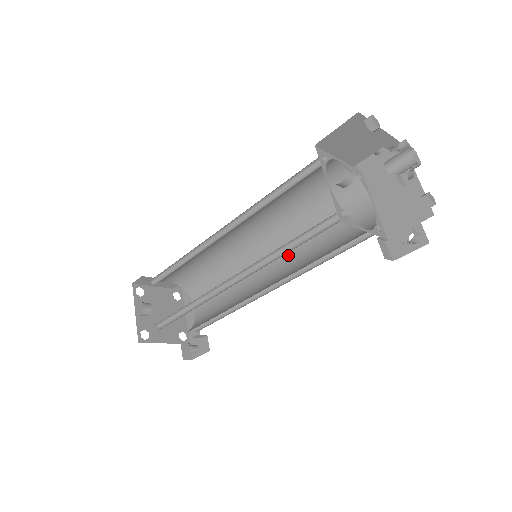
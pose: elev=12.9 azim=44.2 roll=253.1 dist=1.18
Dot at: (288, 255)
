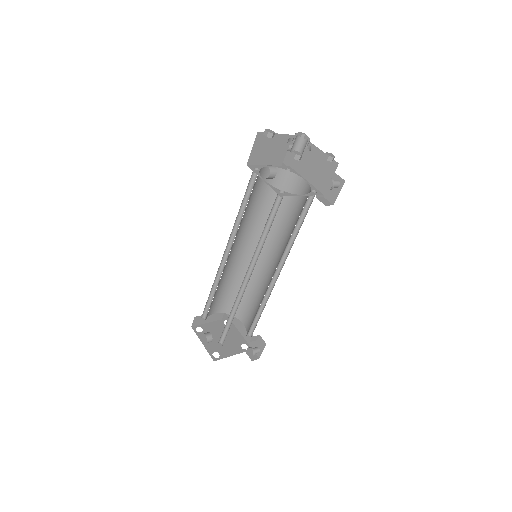
Dot at: (277, 245)
